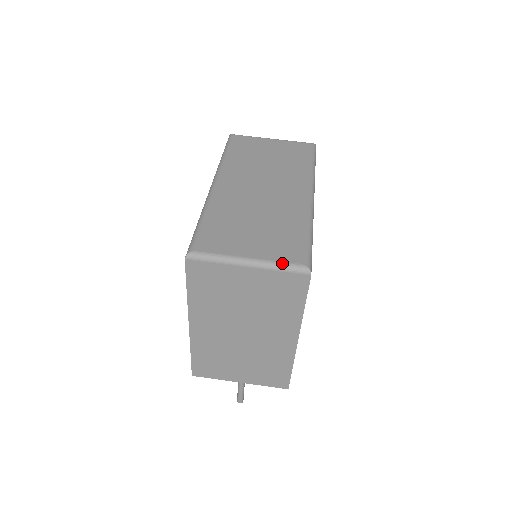
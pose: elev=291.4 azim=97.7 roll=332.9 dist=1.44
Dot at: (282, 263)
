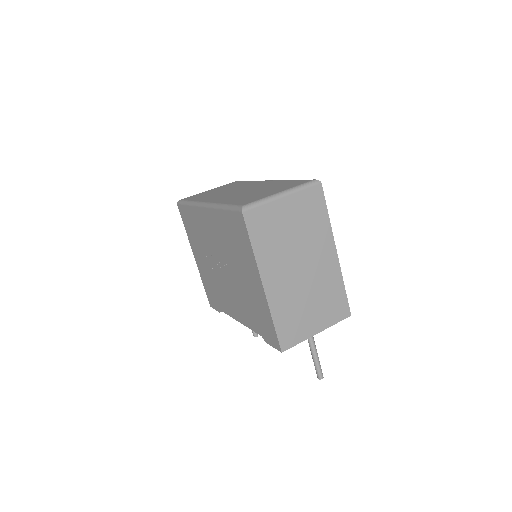
Dot at: (301, 185)
